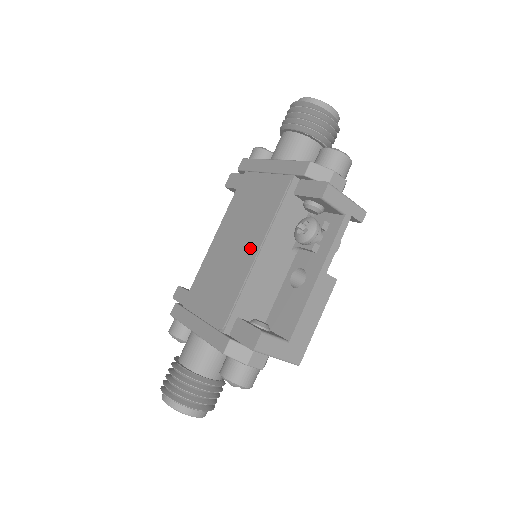
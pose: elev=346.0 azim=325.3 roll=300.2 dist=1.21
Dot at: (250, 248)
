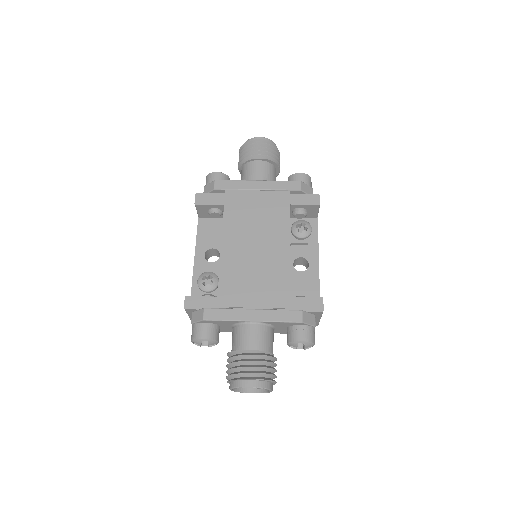
Dot at: (278, 245)
